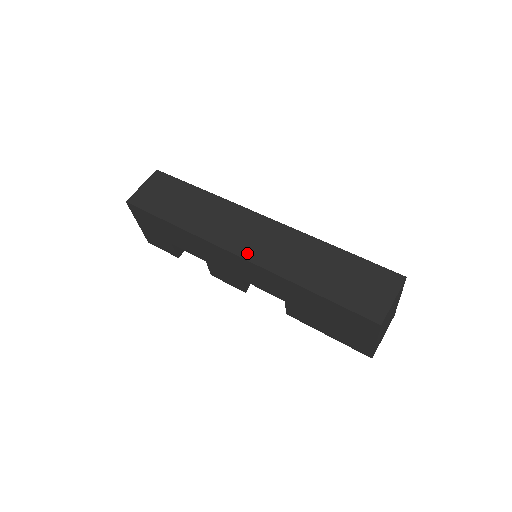
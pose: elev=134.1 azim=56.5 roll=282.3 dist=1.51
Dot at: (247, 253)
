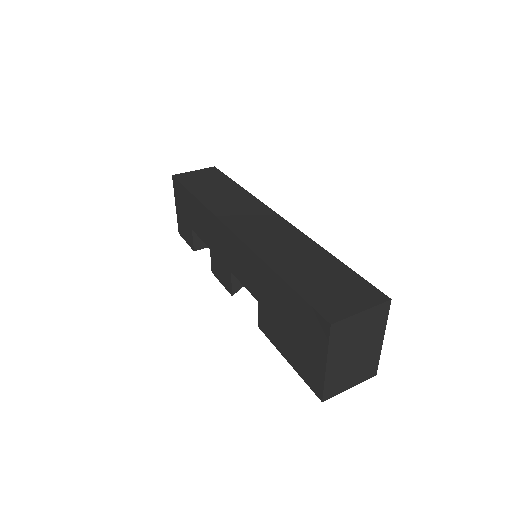
Dot at: (241, 231)
